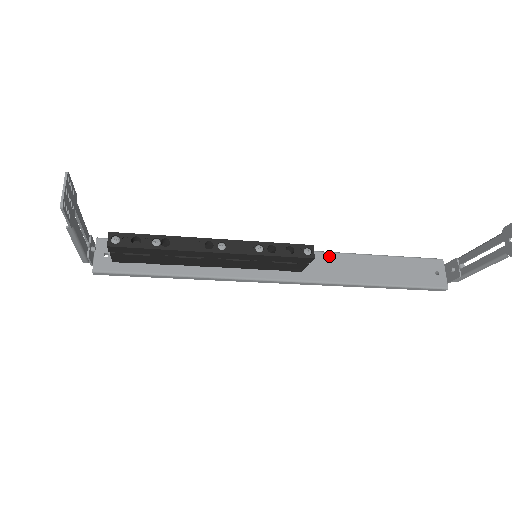
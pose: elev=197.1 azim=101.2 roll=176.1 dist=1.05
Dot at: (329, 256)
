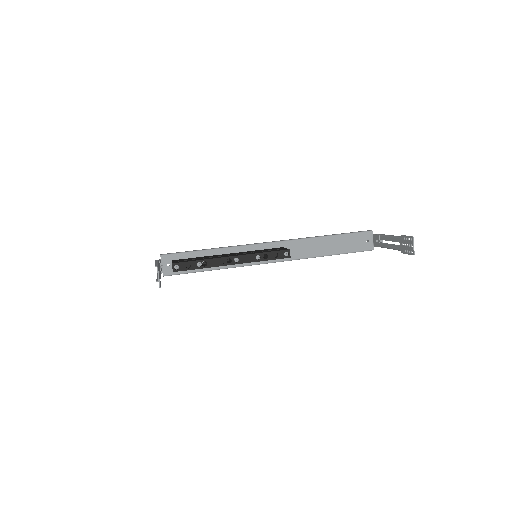
Dot at: (300, 242)
